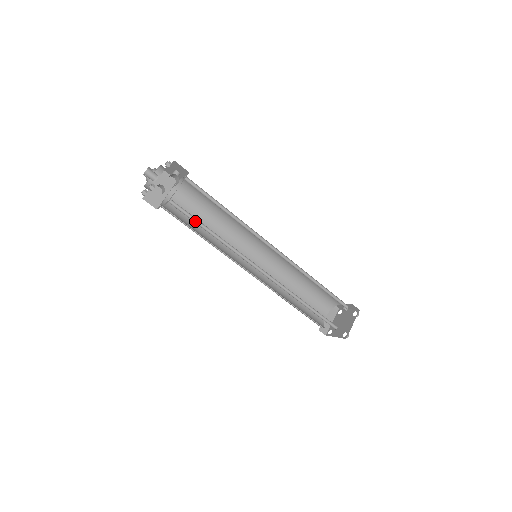
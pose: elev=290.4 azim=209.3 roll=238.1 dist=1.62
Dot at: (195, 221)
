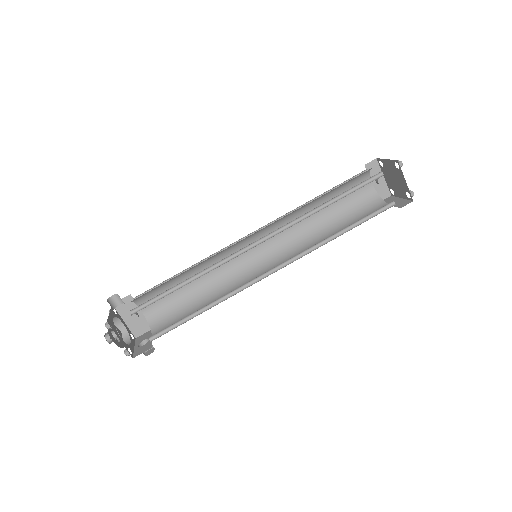
Dot at: occluded
